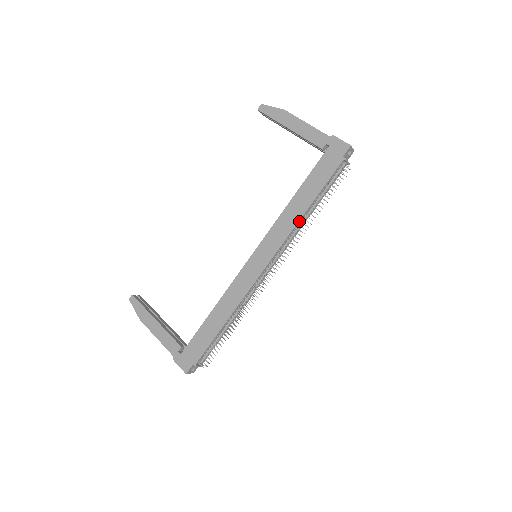
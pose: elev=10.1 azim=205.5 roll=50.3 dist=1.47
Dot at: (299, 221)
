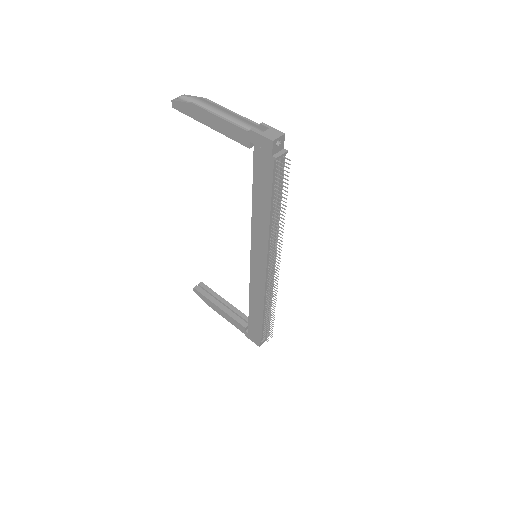
Dot at: (269, 228)
